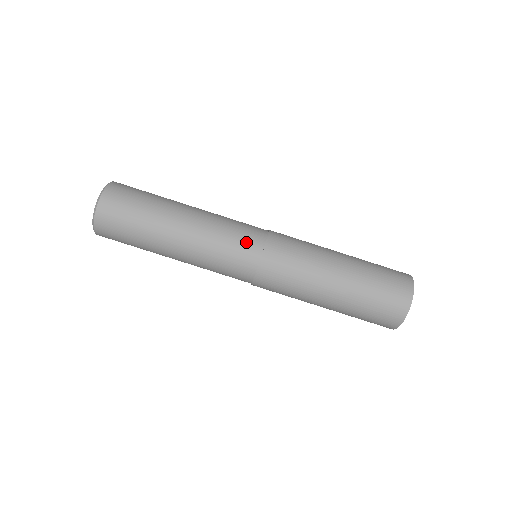
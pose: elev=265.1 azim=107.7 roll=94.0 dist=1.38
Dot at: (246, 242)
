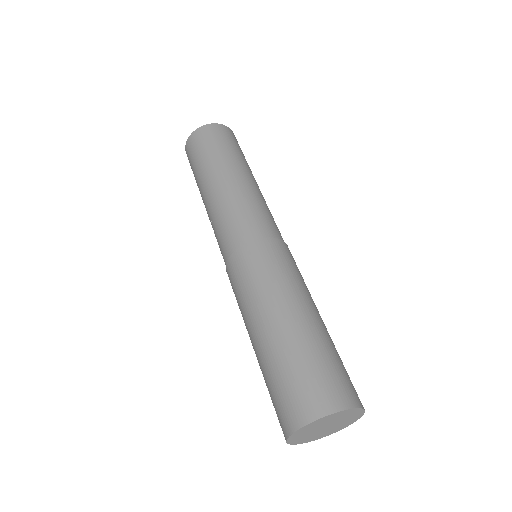
Dot at: (266, 223)
